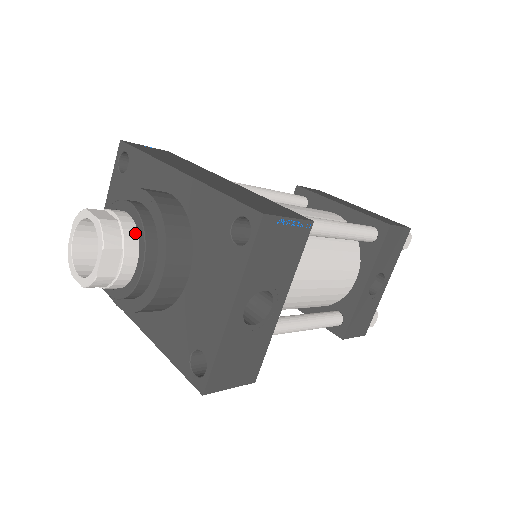
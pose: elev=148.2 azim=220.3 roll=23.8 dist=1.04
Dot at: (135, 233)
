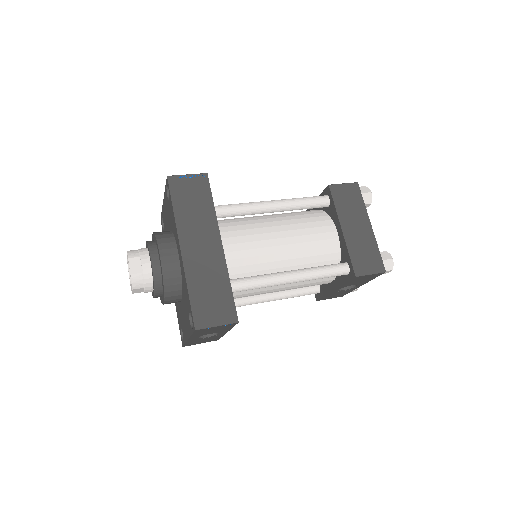
Dot at: (151, 280)
